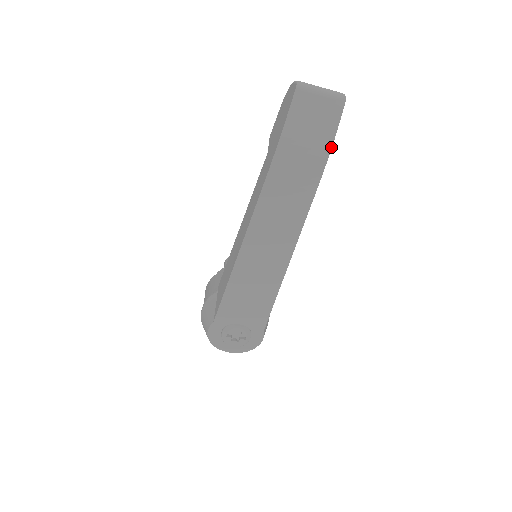
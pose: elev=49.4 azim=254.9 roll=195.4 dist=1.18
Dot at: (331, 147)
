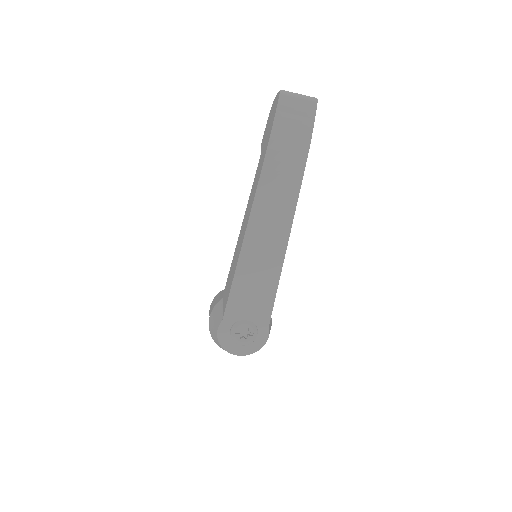
Dot at: (311, 137)
